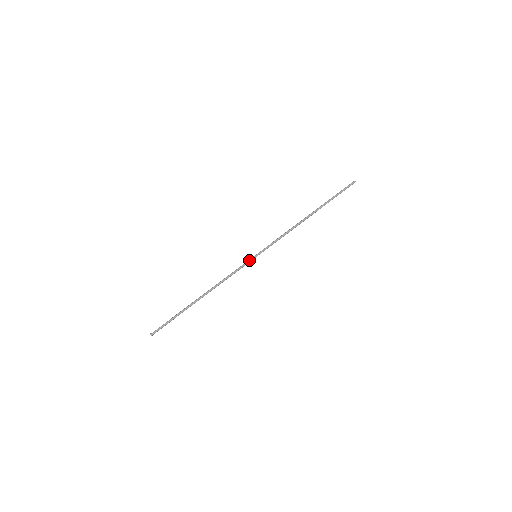
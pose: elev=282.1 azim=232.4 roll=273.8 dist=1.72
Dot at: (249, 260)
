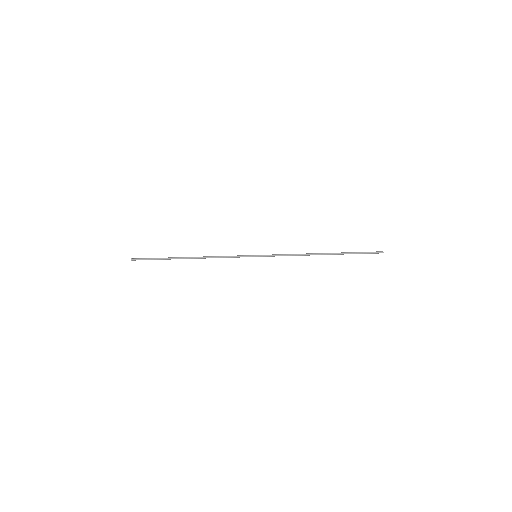
Dot at: (248, 255)
